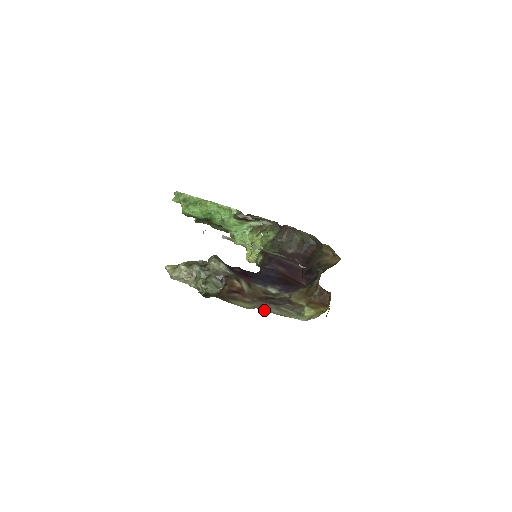
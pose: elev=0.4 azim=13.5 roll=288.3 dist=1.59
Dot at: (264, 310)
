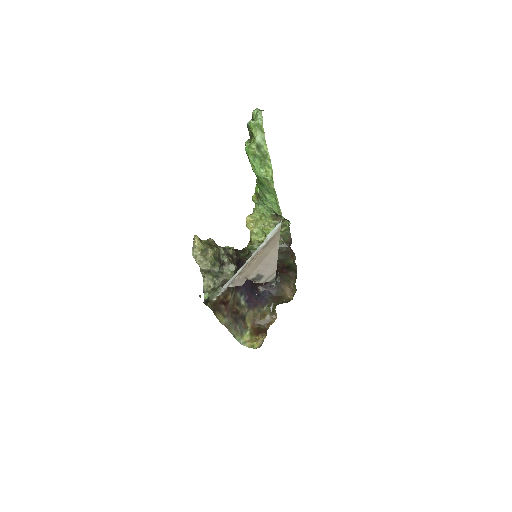
Dot at: (228, 329)
